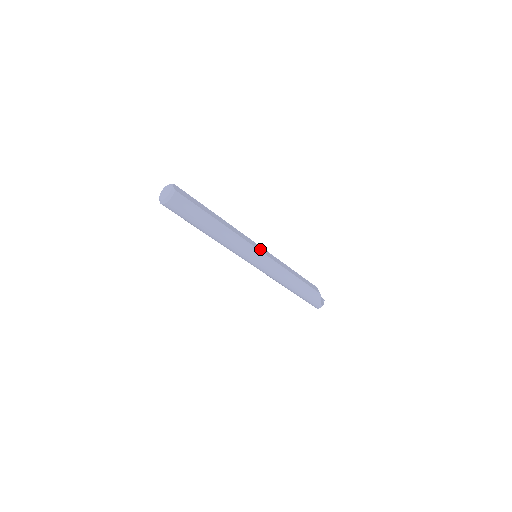
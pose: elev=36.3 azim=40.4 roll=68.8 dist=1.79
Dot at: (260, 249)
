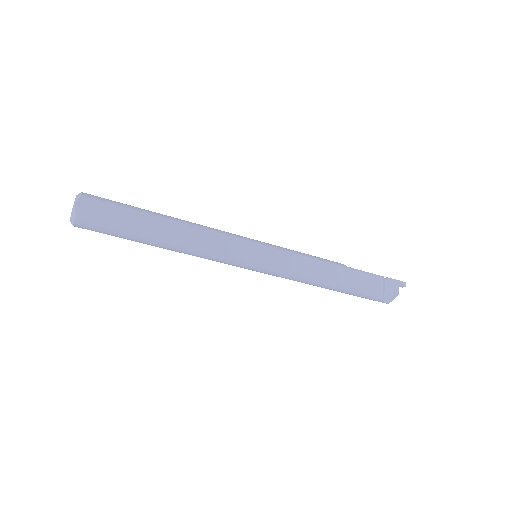
Dot at: (255, 254)
